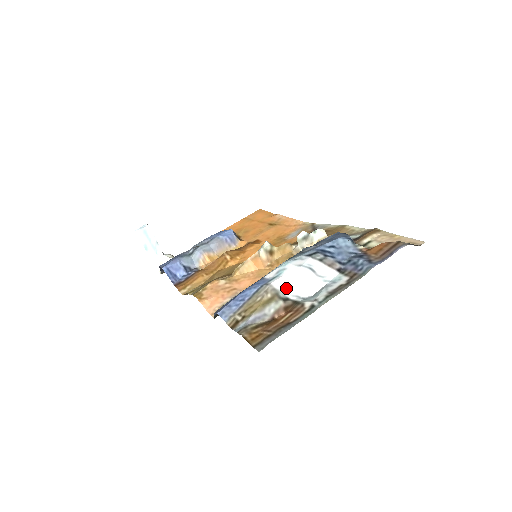
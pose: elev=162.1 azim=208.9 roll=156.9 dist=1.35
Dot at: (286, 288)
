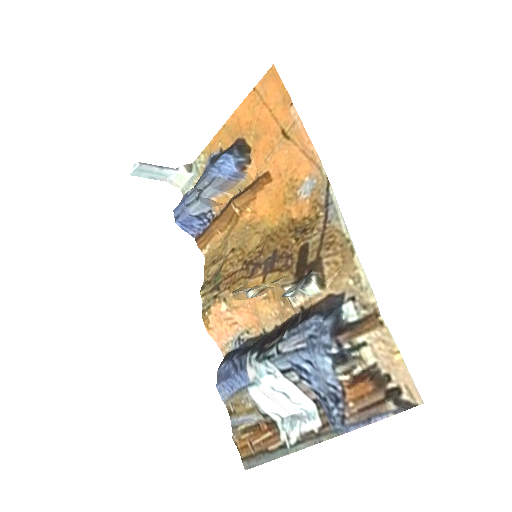
Dot at: (264, 404)
